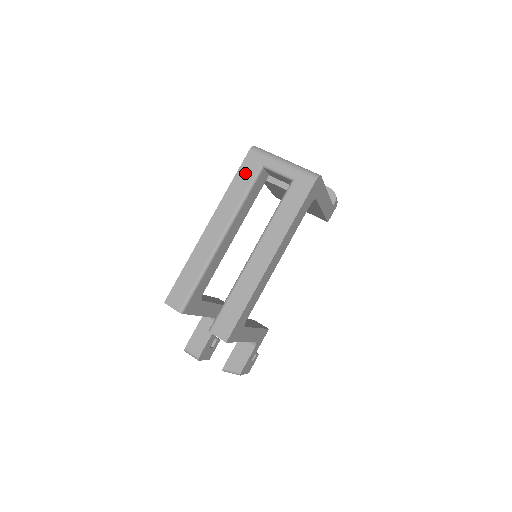
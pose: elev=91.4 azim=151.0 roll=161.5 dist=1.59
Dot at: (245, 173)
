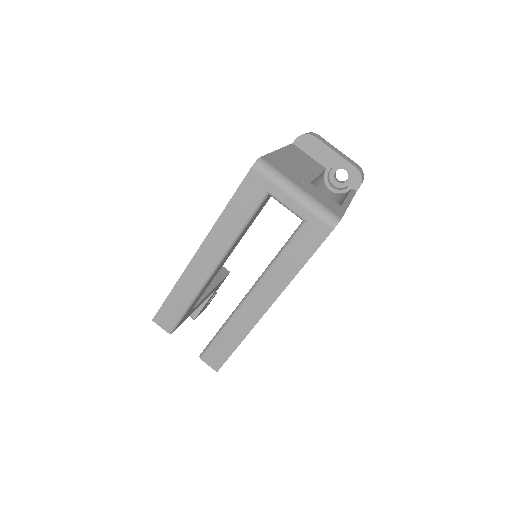
Dot at: (244, 198)
